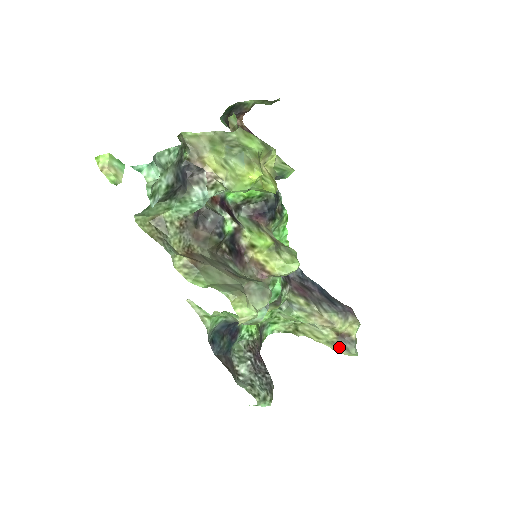
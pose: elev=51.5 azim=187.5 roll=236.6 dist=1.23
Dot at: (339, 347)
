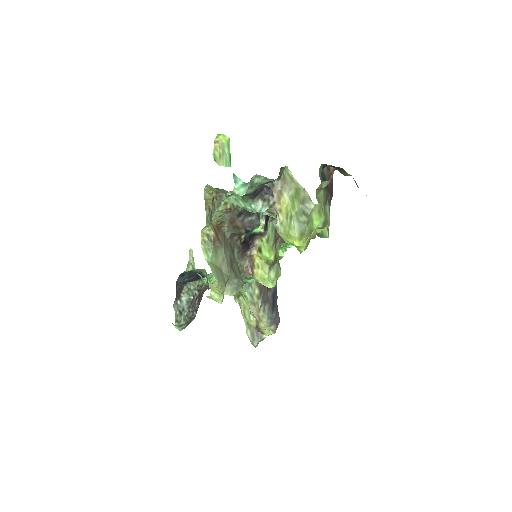
Dot at: (251, 333)
